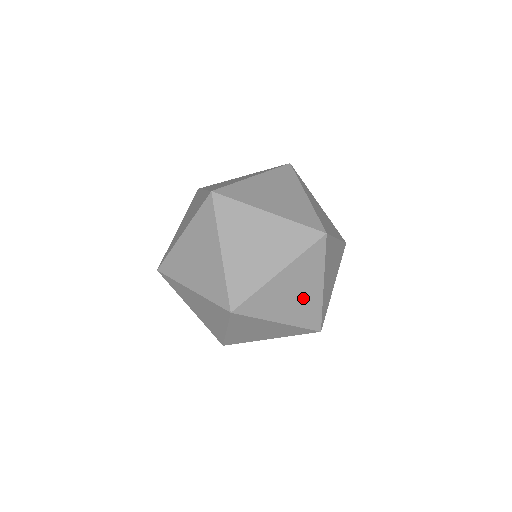
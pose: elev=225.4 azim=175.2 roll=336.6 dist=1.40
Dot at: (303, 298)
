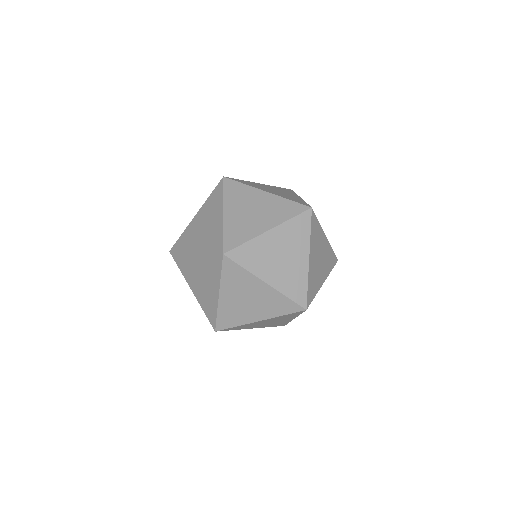
Dot at: (245, 308)
